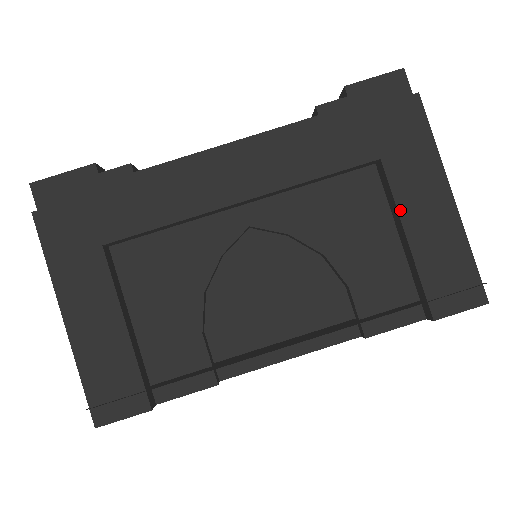
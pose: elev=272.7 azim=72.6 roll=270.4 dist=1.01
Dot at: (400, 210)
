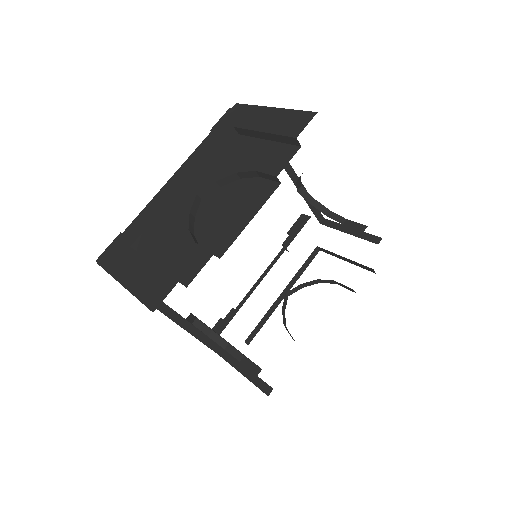
Dot at: (253, 129)
